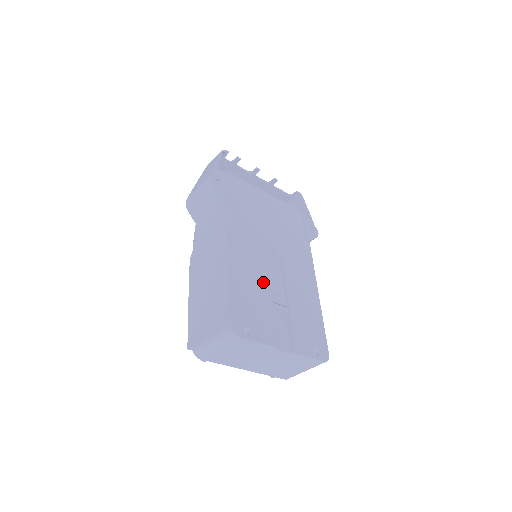
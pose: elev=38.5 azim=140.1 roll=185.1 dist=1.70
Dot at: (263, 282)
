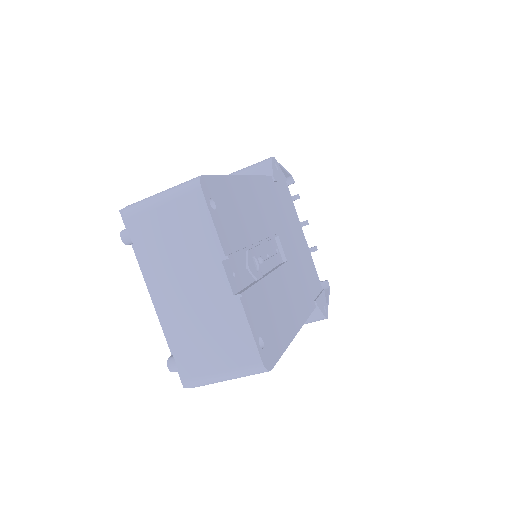
Dot at: (257, 232)
